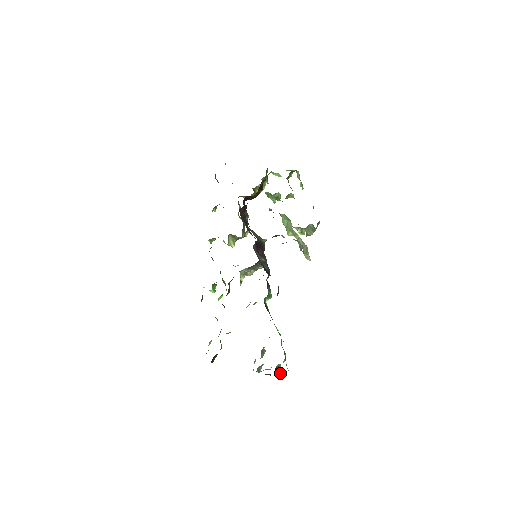
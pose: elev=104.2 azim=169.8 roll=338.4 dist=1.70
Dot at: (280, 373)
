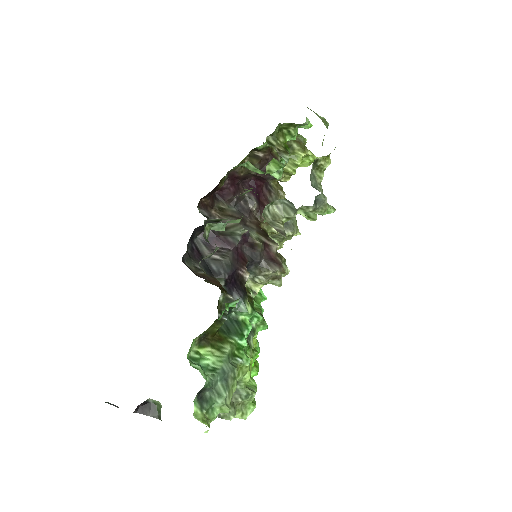
Dot at: (160, 414)
